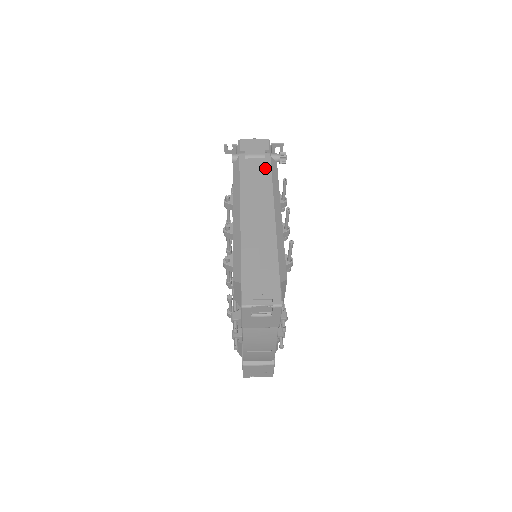
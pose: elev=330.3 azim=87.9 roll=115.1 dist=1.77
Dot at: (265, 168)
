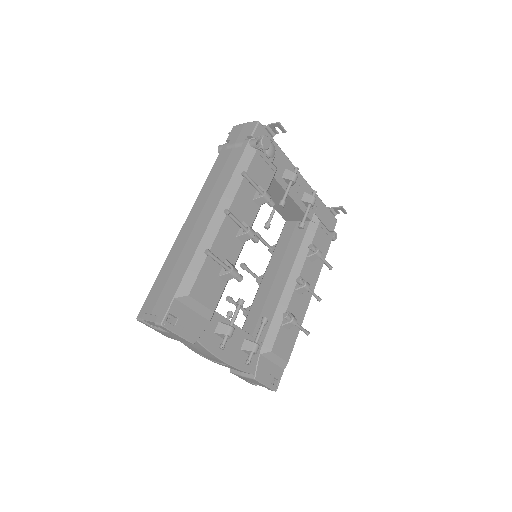
Dot at: (234, 160)
